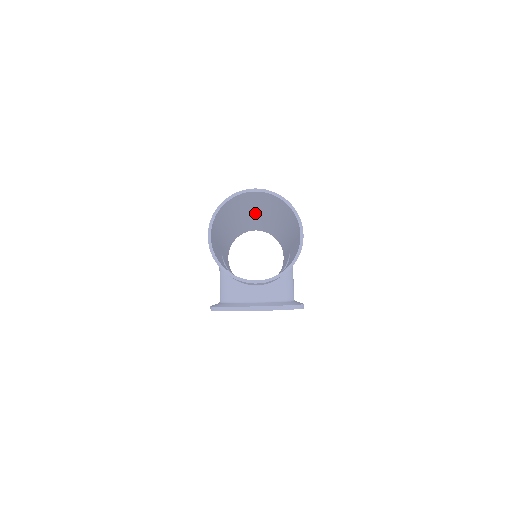
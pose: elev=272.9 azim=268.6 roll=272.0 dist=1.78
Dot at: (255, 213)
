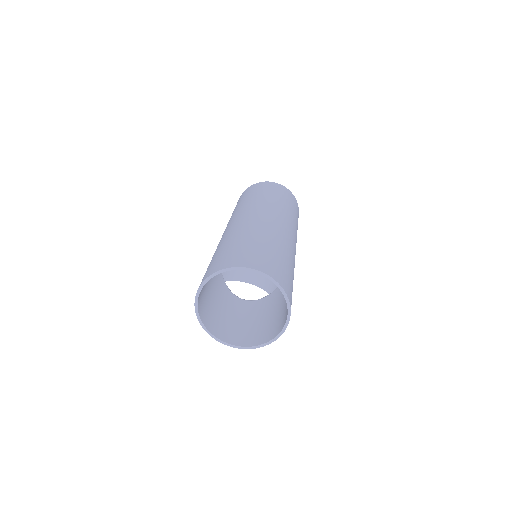
Dot at: occluded
